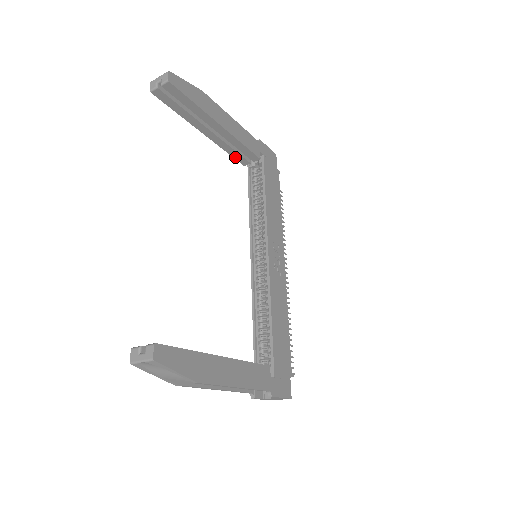
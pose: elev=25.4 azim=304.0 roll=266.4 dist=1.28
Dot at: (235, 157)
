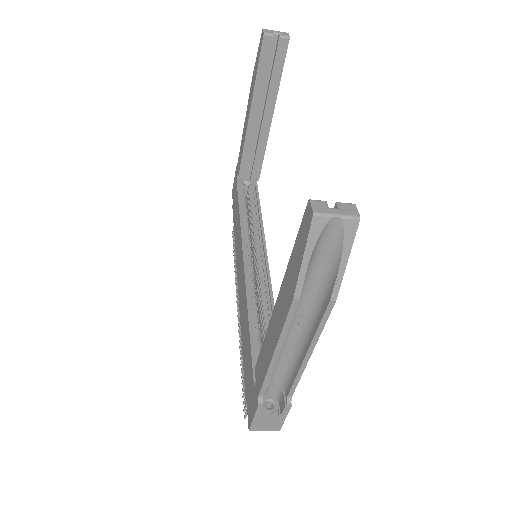
Dot at: (242, 163)
